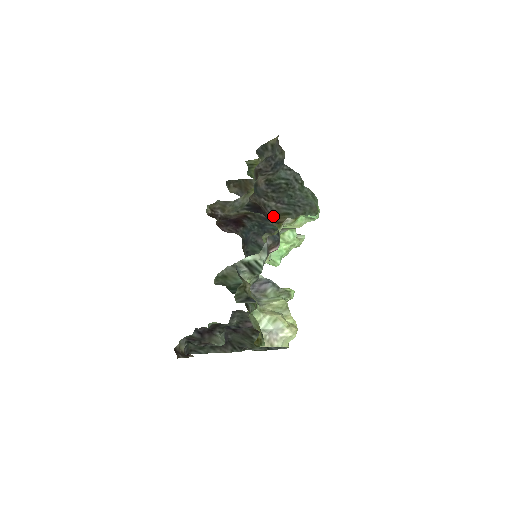
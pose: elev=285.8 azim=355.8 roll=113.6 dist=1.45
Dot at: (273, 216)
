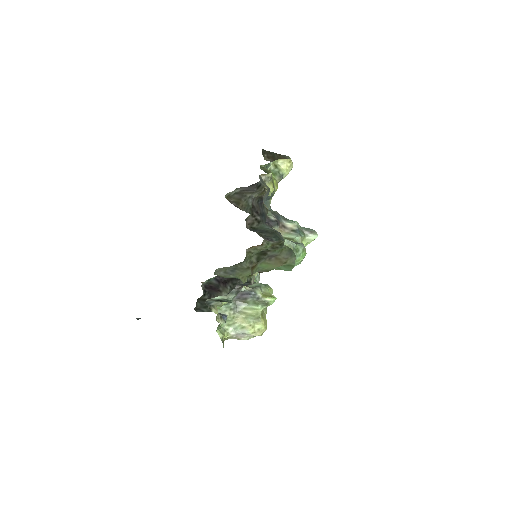
Dot at: occluded
